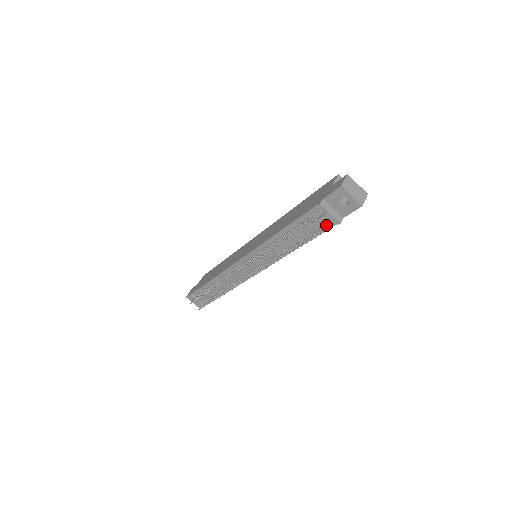
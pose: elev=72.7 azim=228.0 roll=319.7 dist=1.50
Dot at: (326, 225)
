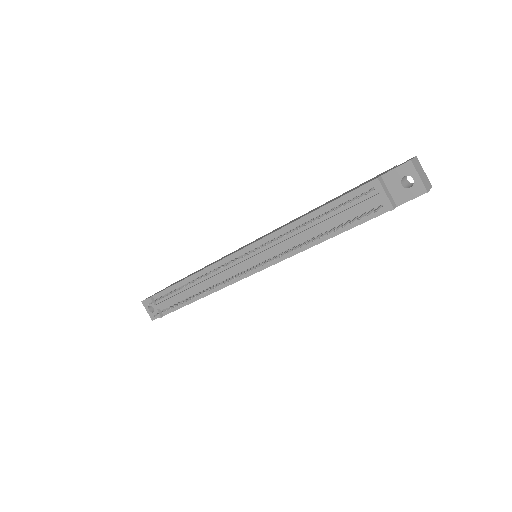
Dot at: (372, 212)
